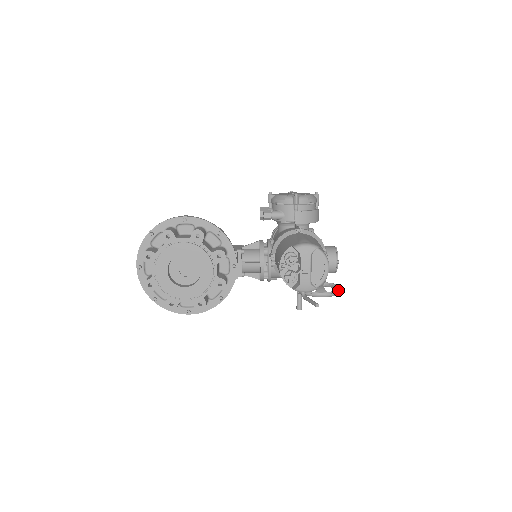
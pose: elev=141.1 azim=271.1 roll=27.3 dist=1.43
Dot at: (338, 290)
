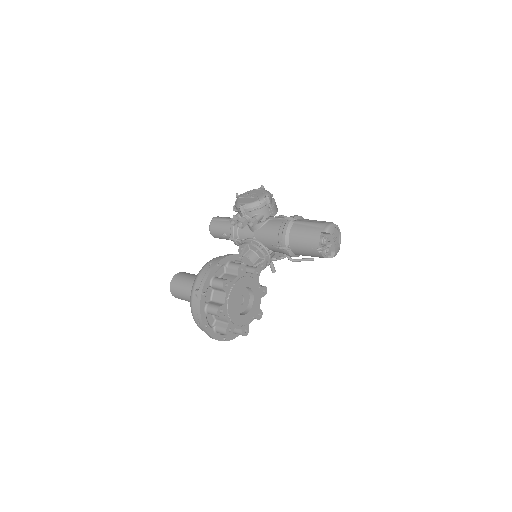
Dot at: occluded
